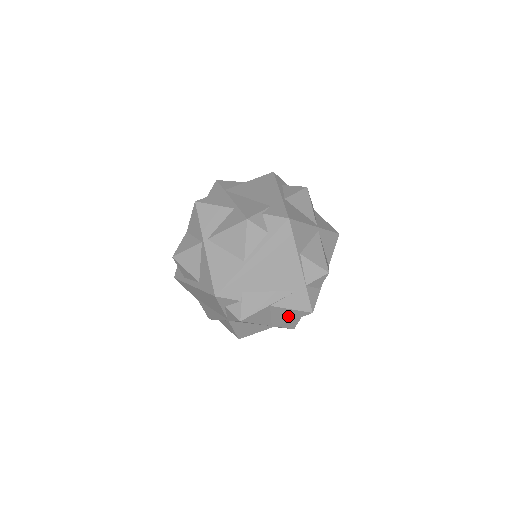
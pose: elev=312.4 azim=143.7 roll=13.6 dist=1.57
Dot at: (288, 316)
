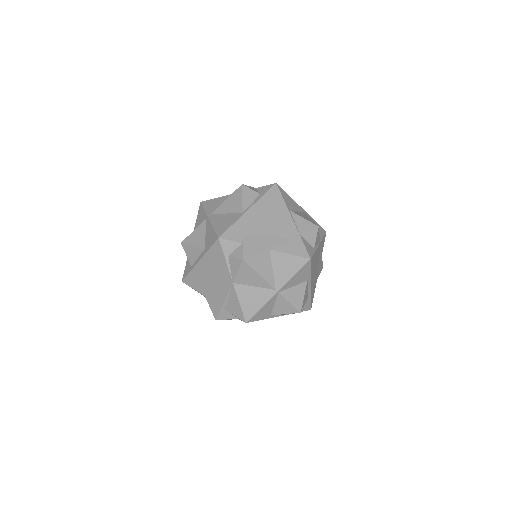
Dot at: (289, 268)
